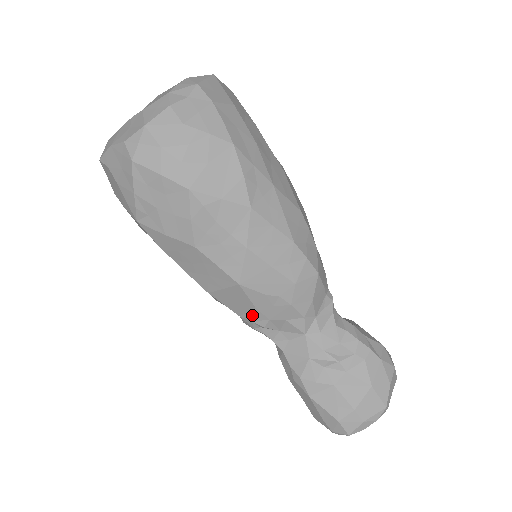
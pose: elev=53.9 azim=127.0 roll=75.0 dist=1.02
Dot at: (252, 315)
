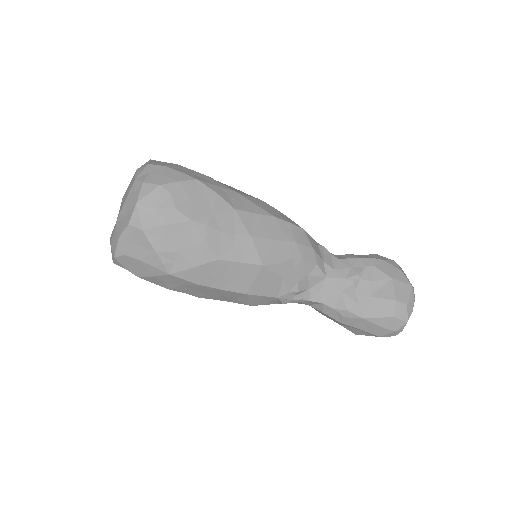
Dot at: (285, 287)
